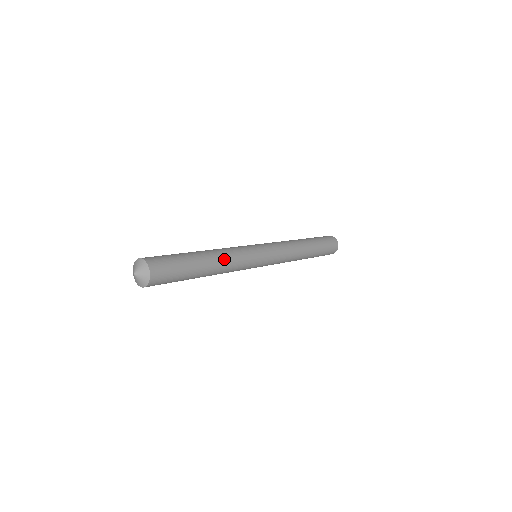
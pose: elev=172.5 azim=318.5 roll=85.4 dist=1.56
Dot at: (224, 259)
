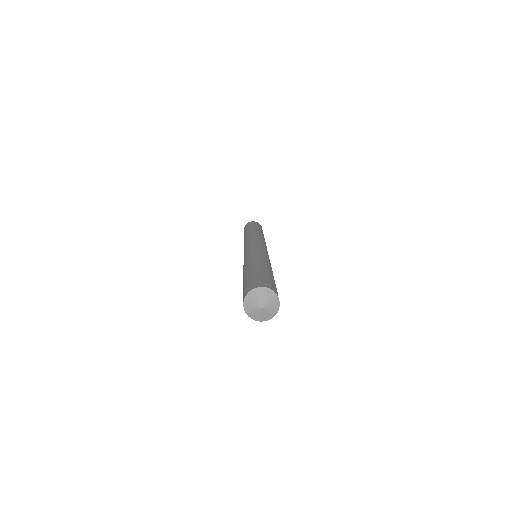
Dot at: (271, 267)
